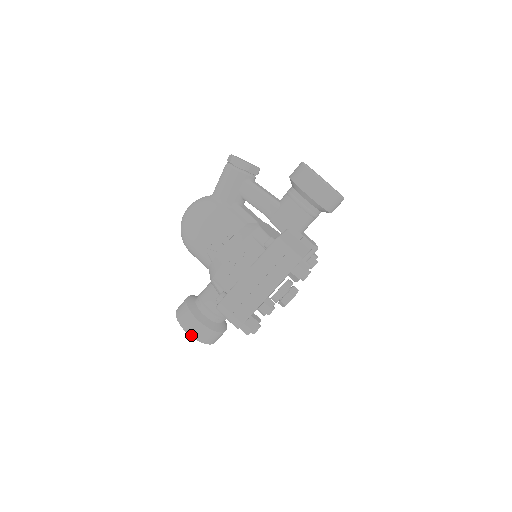
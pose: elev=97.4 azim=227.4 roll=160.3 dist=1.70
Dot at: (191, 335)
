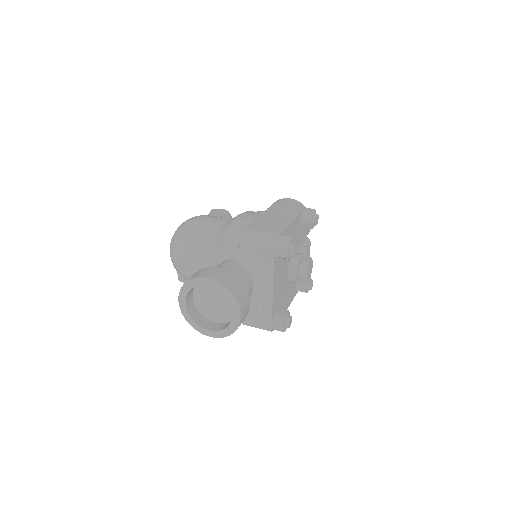
Dot at: (214, 279)
